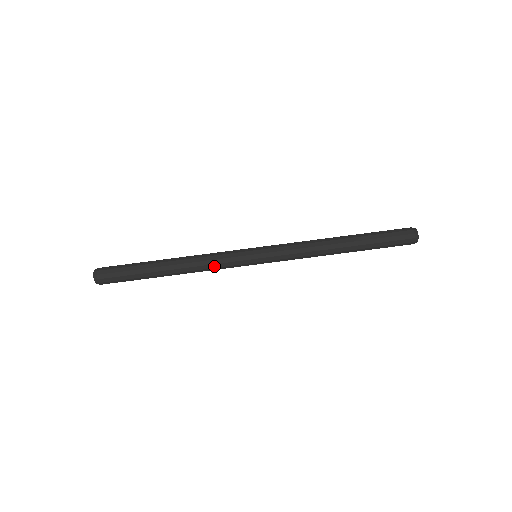
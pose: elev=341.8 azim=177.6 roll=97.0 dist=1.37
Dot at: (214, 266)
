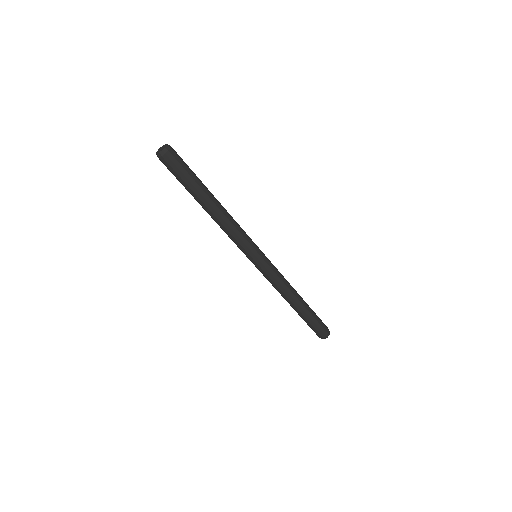
Dot at: (229, 236)
